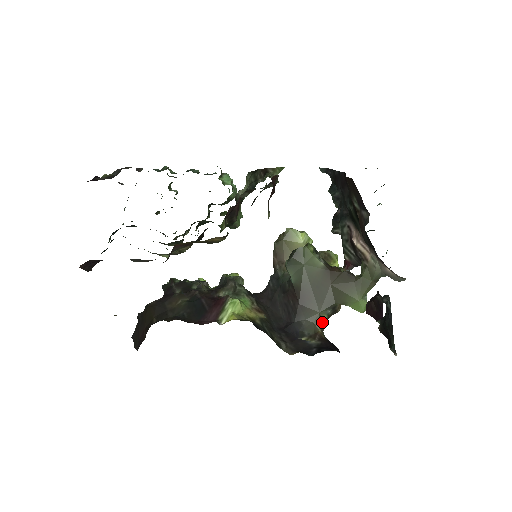
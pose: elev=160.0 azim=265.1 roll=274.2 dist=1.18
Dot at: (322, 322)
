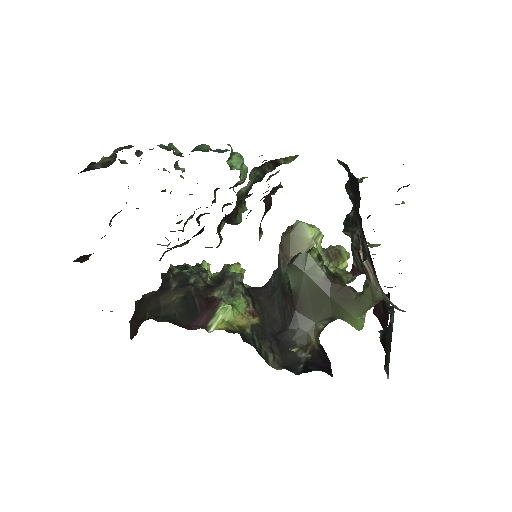
Dot at: (318, 331)
